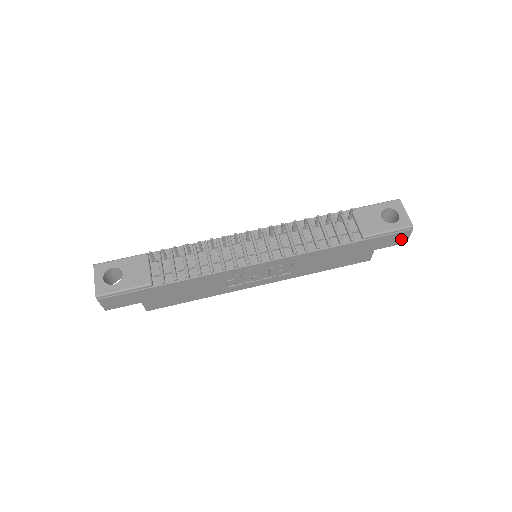
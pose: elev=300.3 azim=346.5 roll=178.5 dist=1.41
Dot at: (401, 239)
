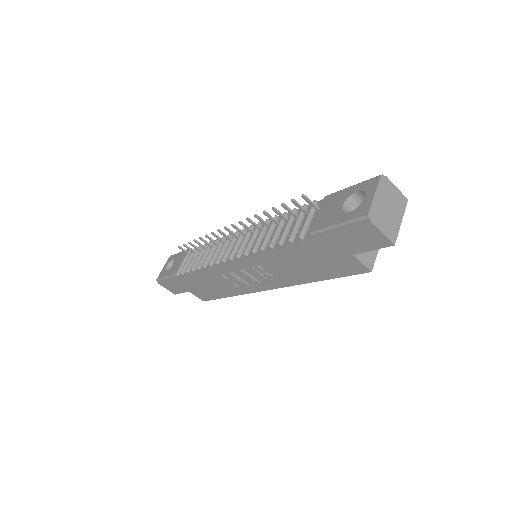
Dot at: (375, 238)
